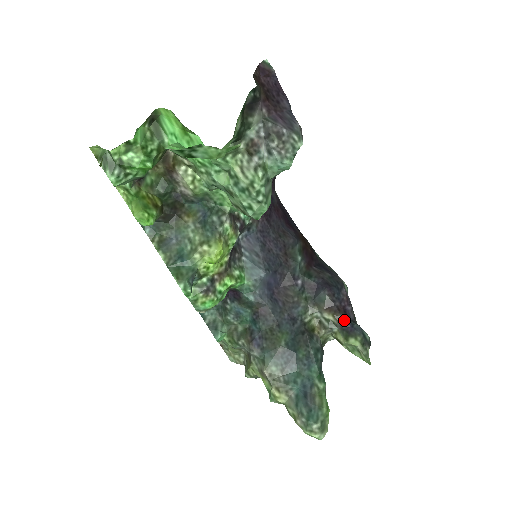
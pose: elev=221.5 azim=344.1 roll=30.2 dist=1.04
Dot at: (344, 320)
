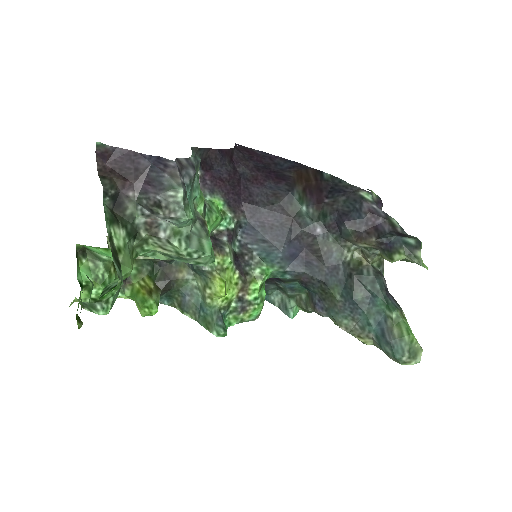
Dot at: (378, 241)
